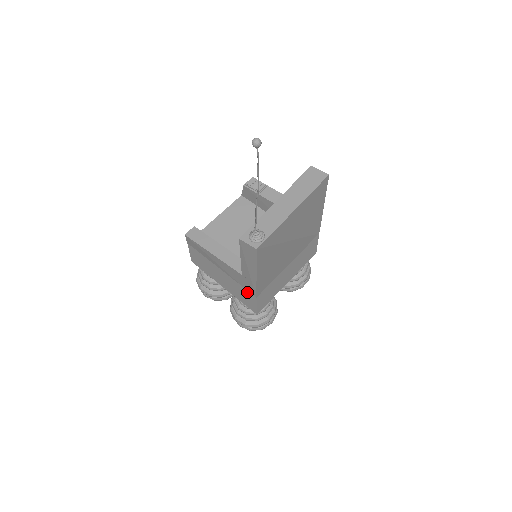
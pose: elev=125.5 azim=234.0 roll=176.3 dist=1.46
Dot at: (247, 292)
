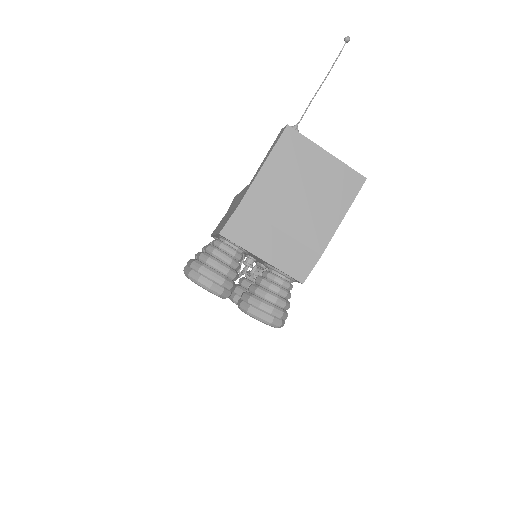
Dot at: occluded
